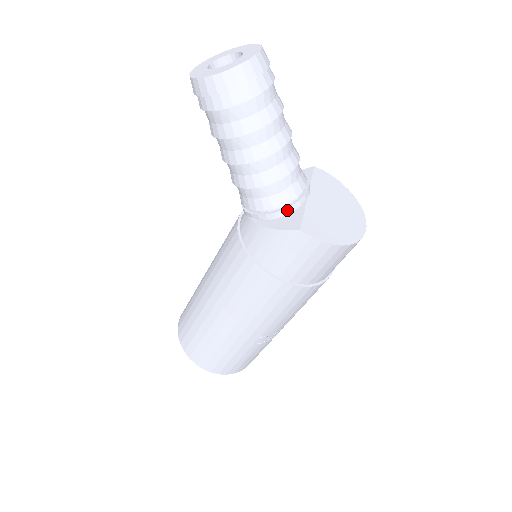
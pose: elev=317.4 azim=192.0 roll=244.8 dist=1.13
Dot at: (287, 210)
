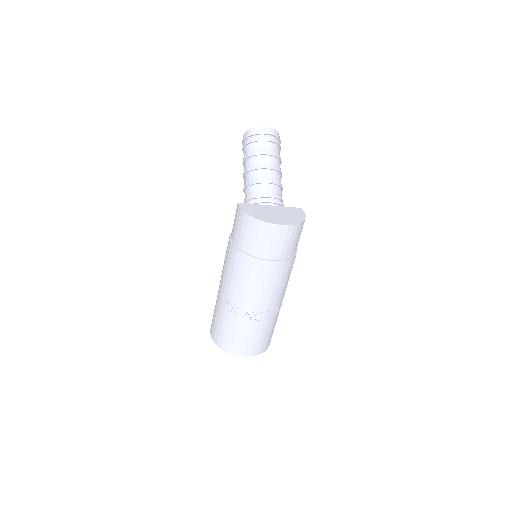
Dot at: (250, 203)
